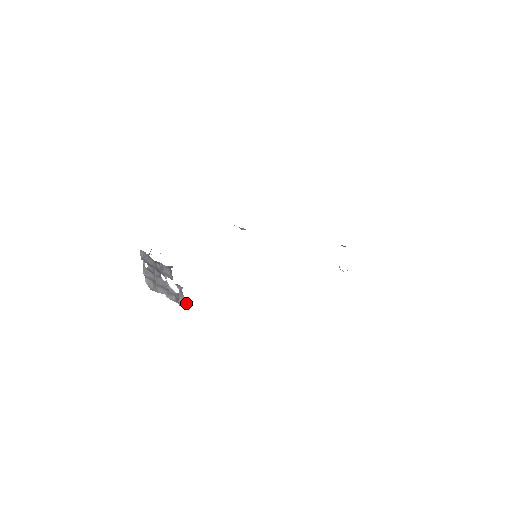
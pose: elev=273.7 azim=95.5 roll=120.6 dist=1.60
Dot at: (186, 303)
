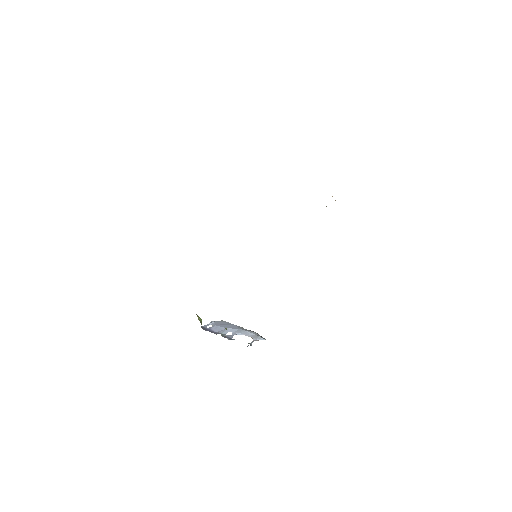
Dot at: occluded
